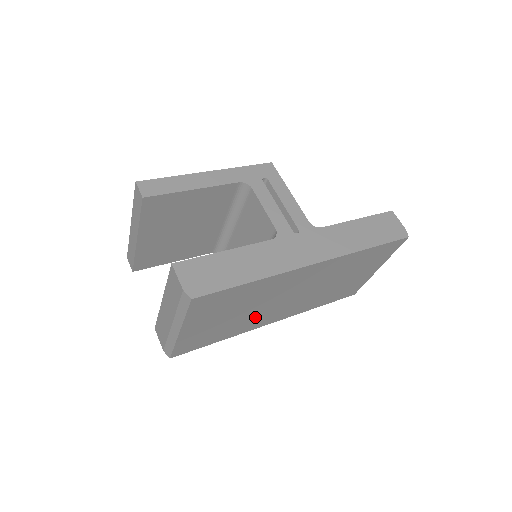
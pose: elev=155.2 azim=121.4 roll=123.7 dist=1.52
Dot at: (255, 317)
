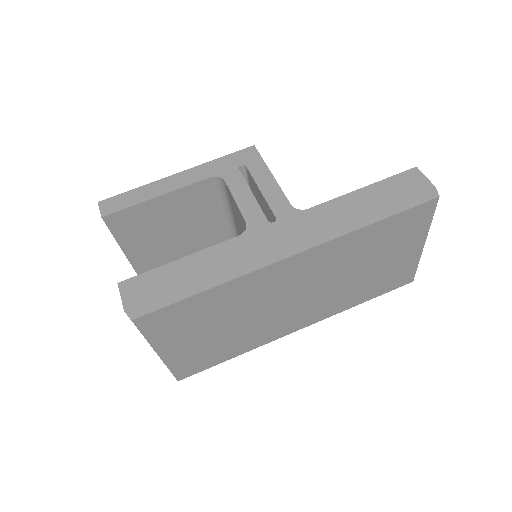
Dot at: (261, 327)
